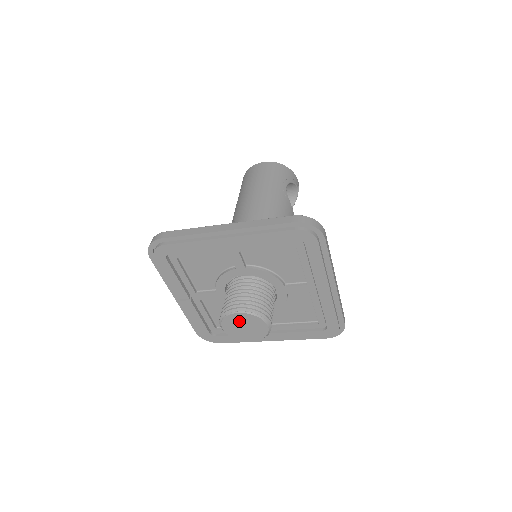
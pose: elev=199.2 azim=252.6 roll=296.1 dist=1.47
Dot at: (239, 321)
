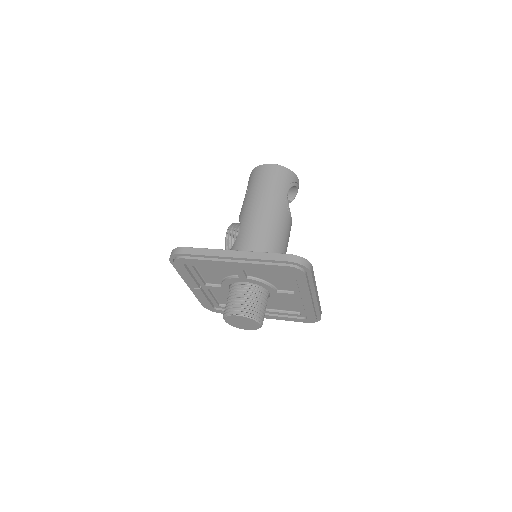
Dot at: (238, 319)
